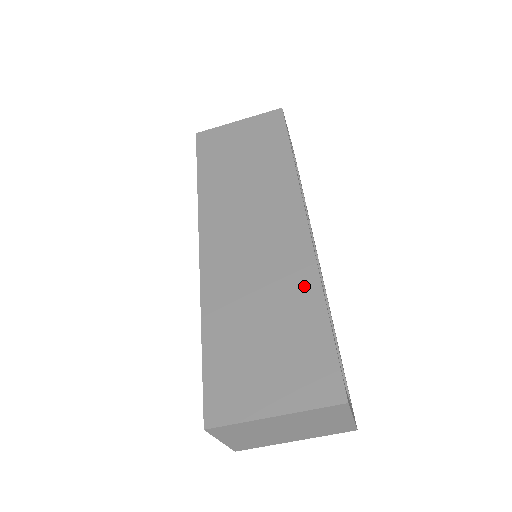
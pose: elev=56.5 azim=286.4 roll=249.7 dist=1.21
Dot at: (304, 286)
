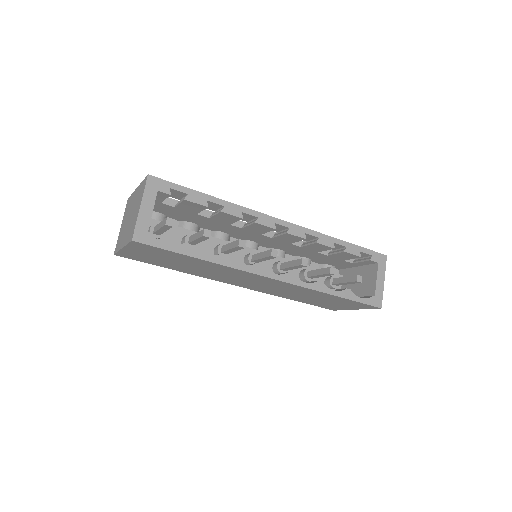
Dot at: (315, 293)
